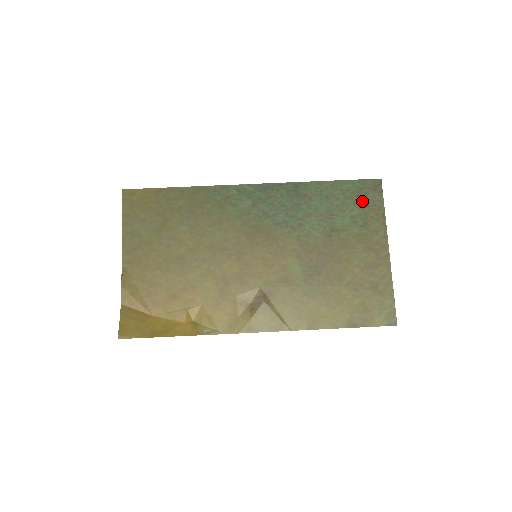
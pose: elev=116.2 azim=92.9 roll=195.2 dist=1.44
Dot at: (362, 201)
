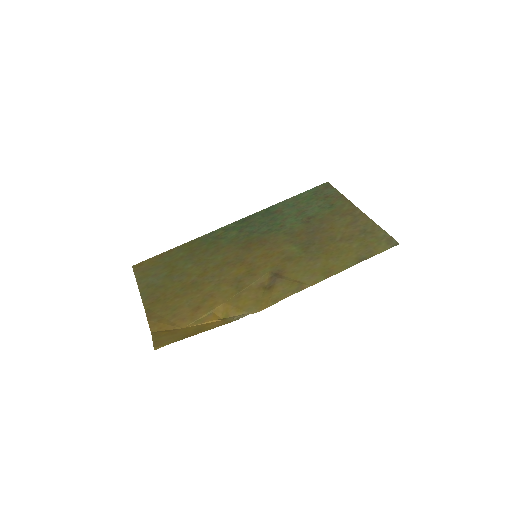
Dot at: (321, 197)
